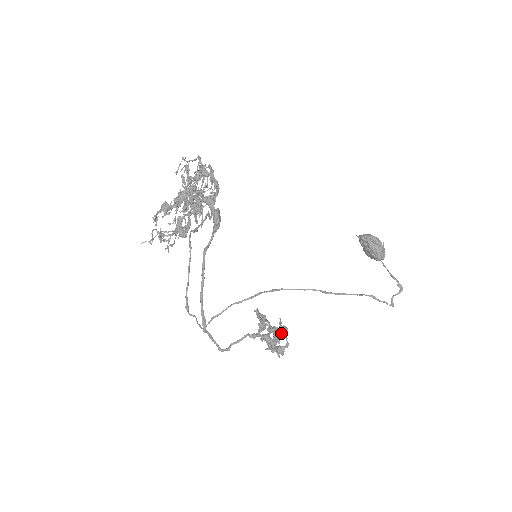
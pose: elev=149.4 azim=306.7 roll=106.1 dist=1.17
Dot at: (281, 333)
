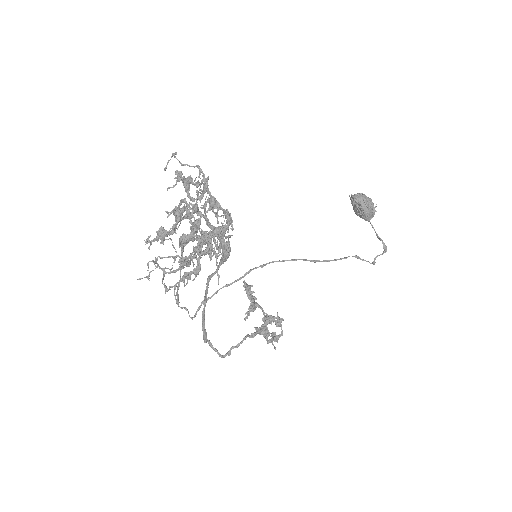
Dot at: (278, 326)
